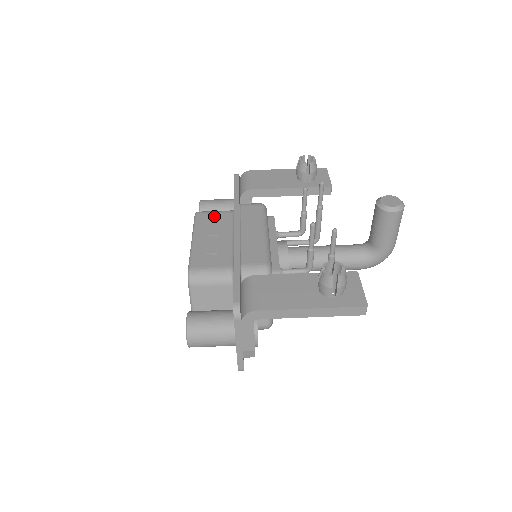
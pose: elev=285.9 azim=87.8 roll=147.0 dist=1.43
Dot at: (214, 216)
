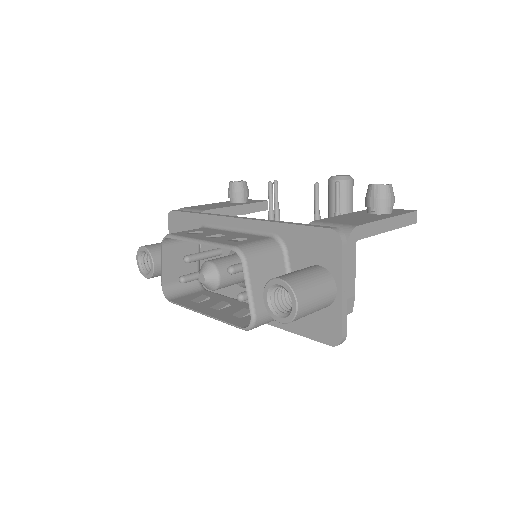
Dot at: (191, 231)
